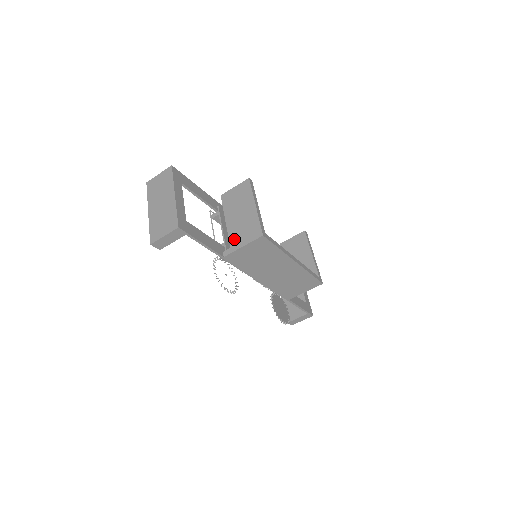
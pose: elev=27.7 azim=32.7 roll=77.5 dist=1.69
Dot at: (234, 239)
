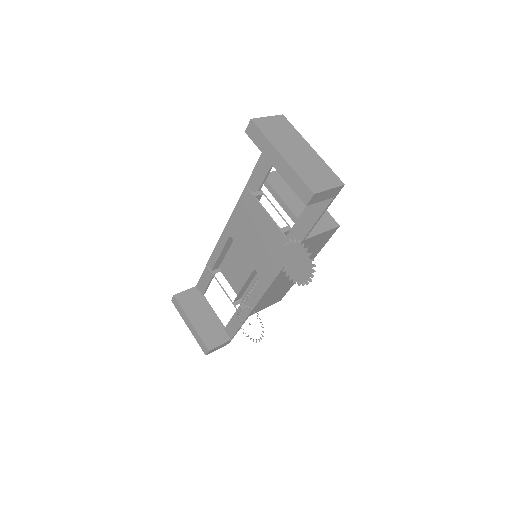
Dot at: occluded
